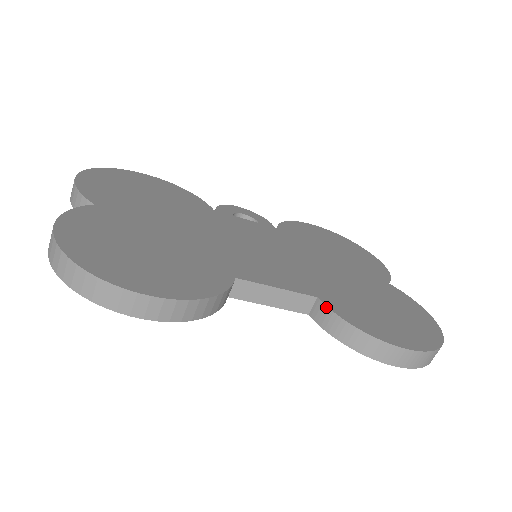
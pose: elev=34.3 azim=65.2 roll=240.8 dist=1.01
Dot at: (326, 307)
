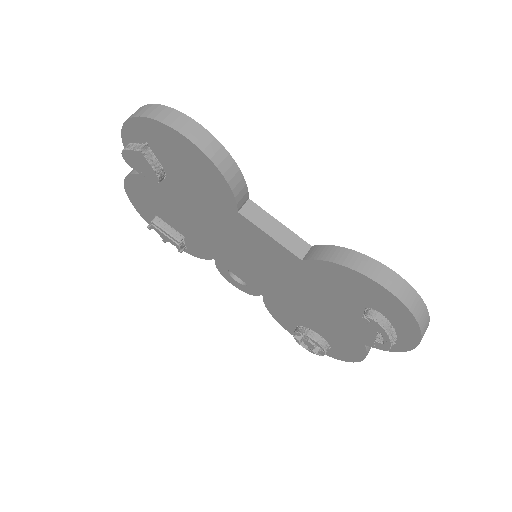
Dot at: (320, 245)
